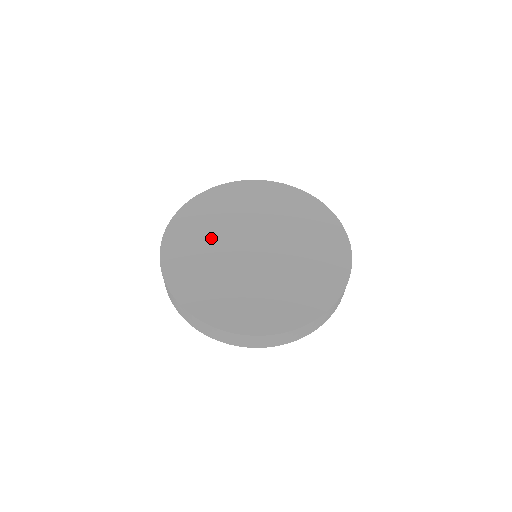
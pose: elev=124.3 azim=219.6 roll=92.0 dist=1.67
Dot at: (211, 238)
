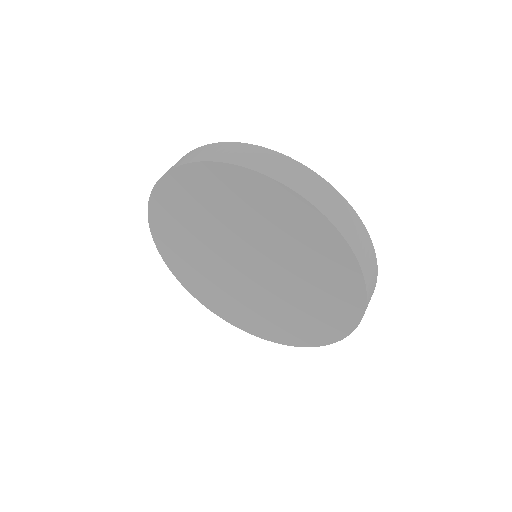
Dot at: (197, 248)
